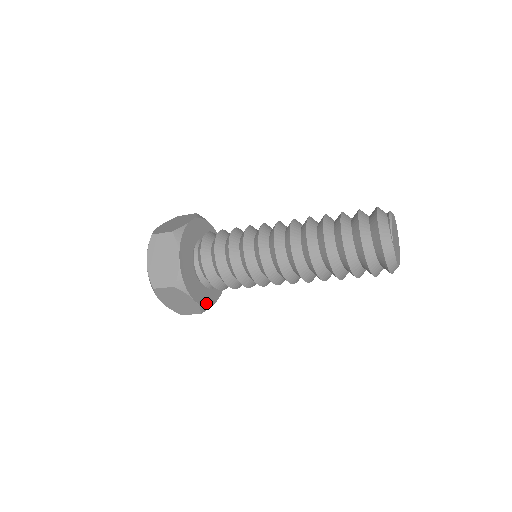
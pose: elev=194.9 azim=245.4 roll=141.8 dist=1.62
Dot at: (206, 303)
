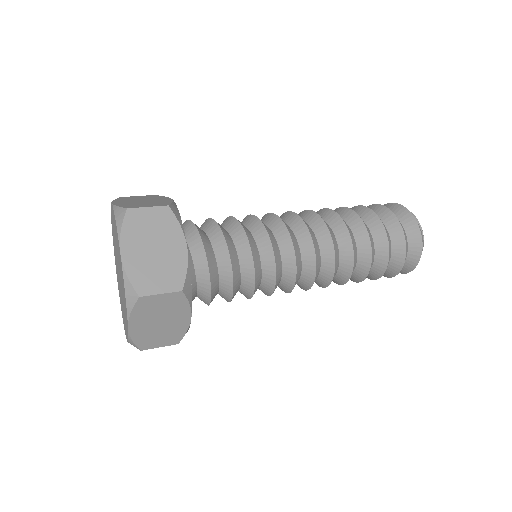
Dot at: occluded
